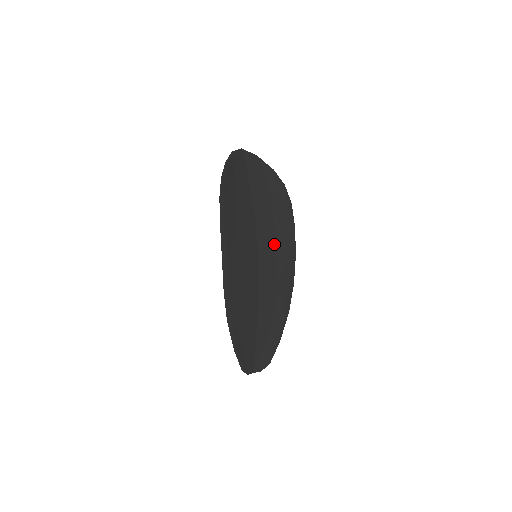
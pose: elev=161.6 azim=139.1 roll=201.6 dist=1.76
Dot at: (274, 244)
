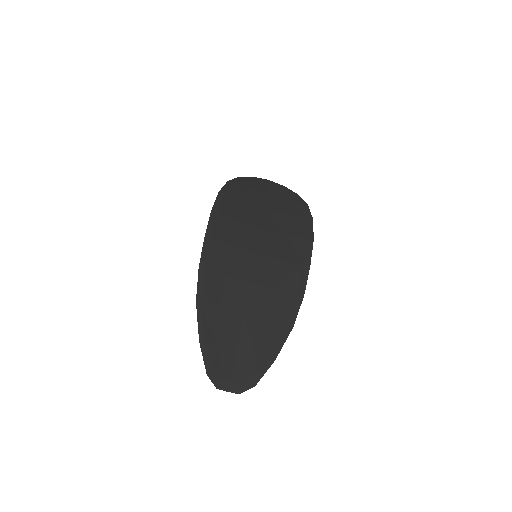
Dot at: (282, 249)
